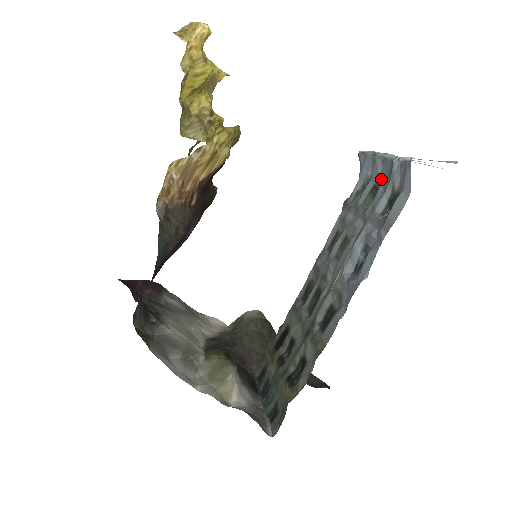
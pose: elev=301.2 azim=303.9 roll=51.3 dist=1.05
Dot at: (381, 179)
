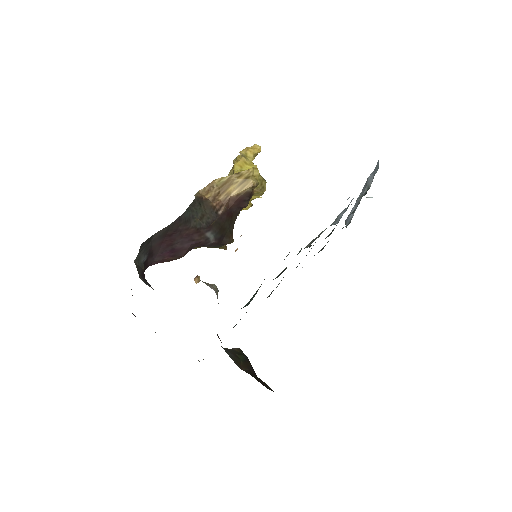
Dot at: (360, 199)
